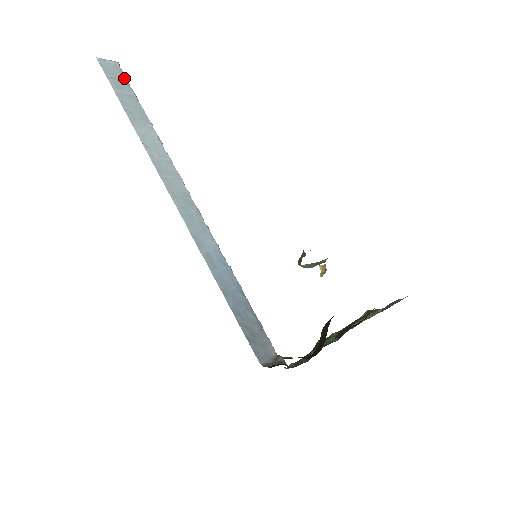
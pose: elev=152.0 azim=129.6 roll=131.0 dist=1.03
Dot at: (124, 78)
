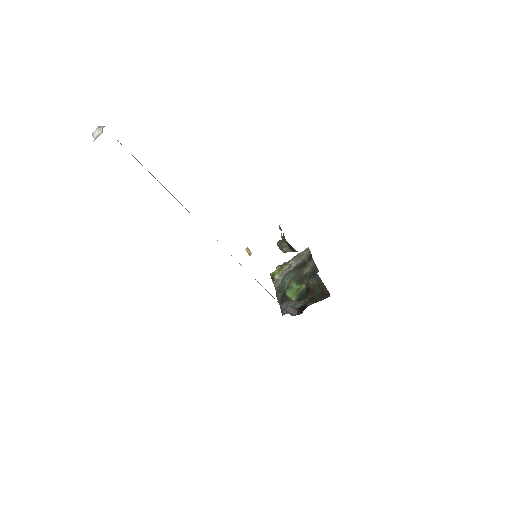
Dot at: (118, 141)
